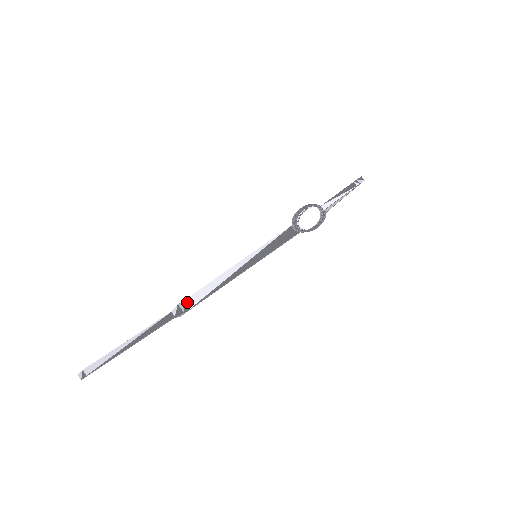
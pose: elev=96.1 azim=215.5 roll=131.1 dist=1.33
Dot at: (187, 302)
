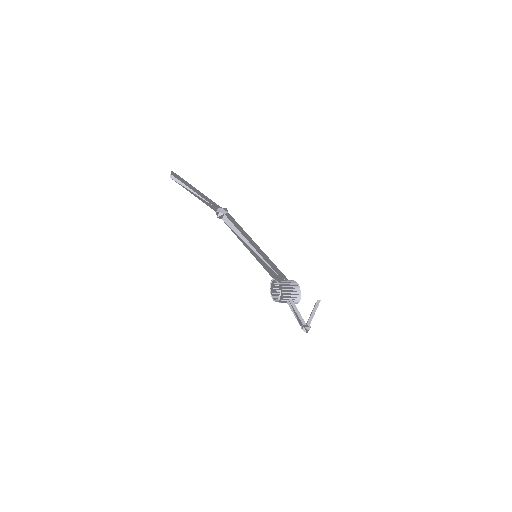
Dot at: (225, 217)
